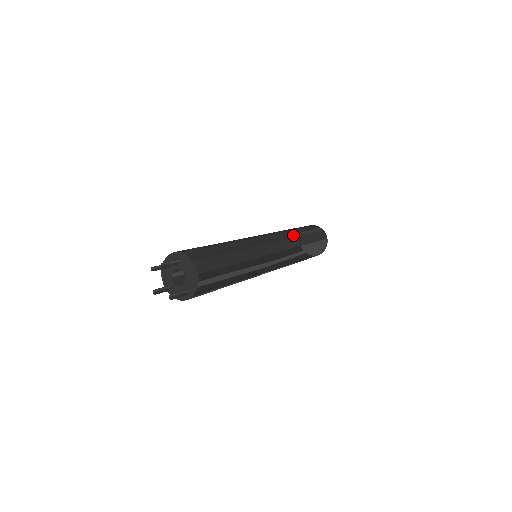
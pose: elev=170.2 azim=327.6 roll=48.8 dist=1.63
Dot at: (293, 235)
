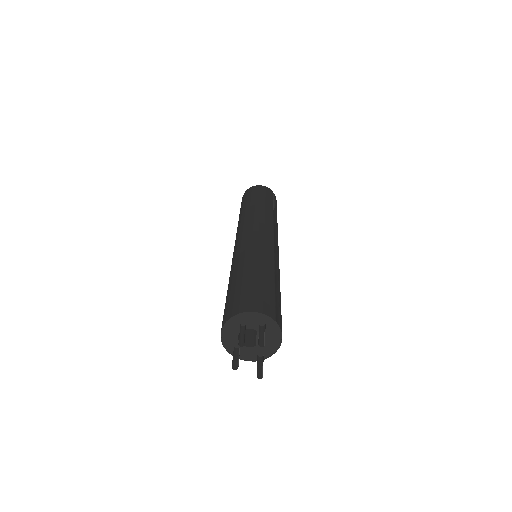
Dot at: (274, 219)
